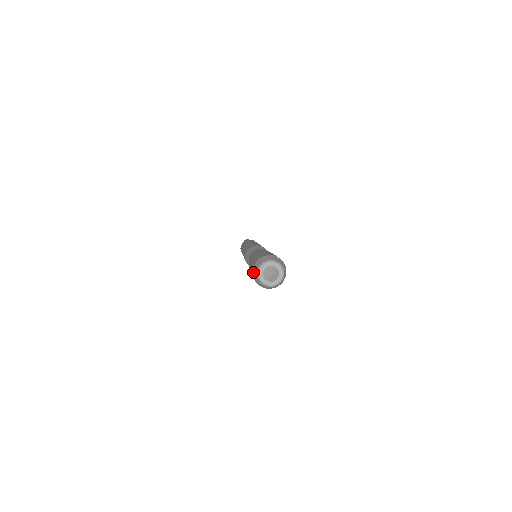
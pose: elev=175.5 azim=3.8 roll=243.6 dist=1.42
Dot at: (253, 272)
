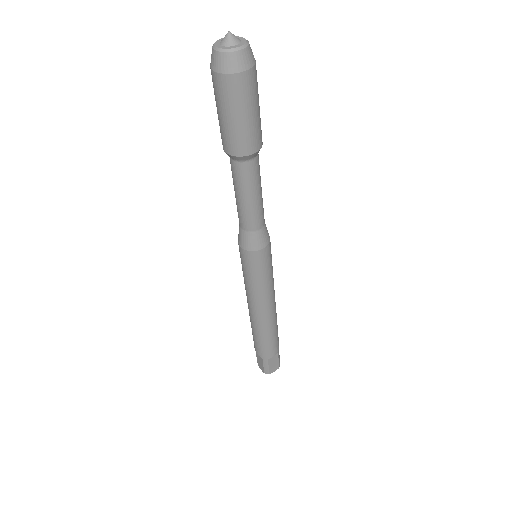
Dot at: occluded
